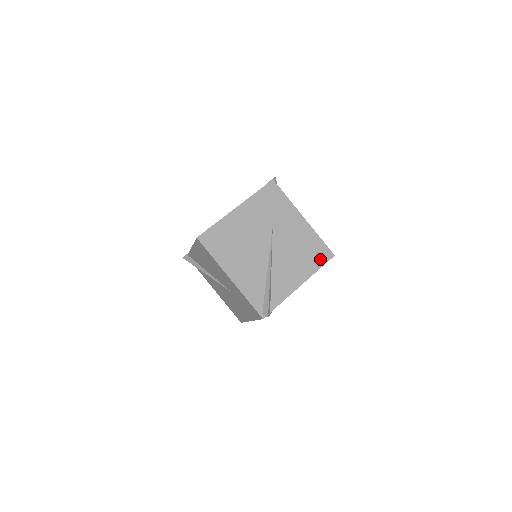
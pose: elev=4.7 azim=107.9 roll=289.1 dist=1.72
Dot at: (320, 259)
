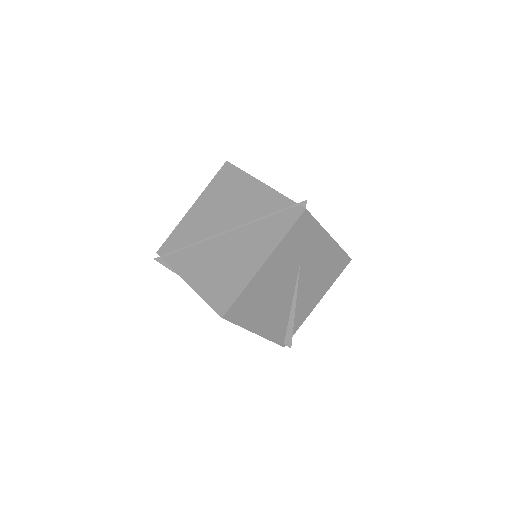
Dot at: (339, 270)
